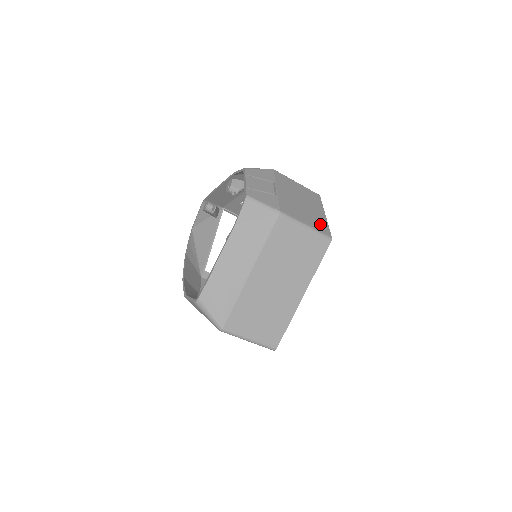
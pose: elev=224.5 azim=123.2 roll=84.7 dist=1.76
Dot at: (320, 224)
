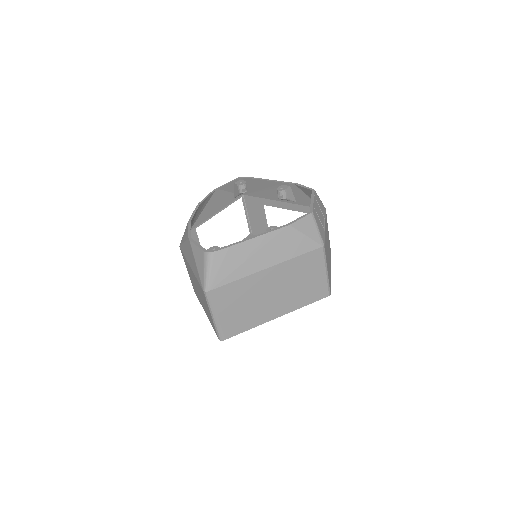
Dot at: occluded
